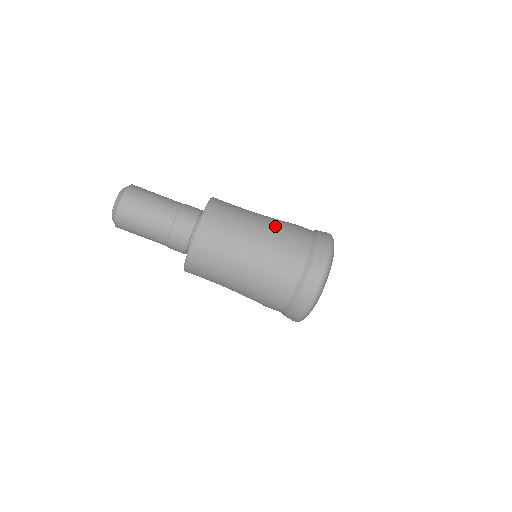
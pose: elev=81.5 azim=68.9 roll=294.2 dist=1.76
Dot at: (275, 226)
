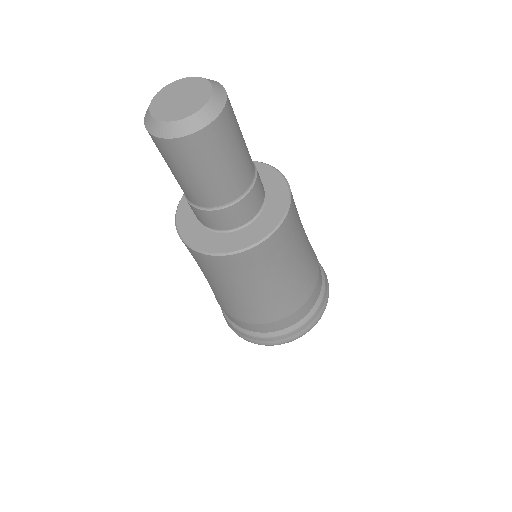
Dot at: (259, 308)
